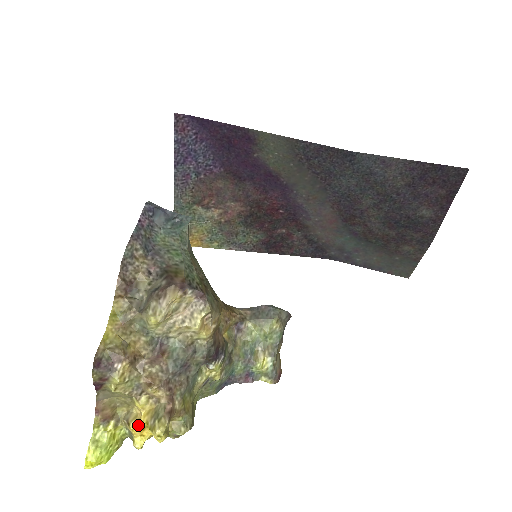
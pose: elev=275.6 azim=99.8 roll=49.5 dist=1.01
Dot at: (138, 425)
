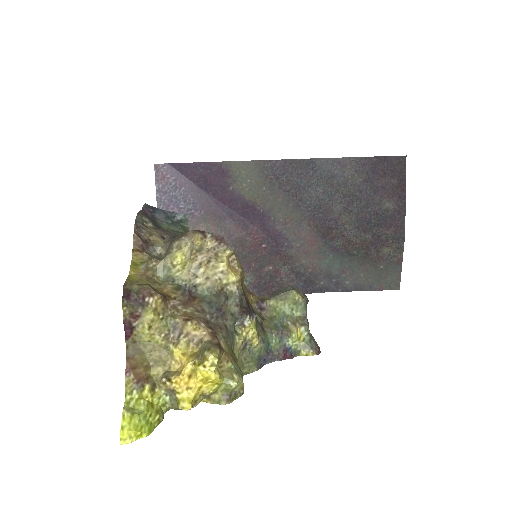
Dot at: (182, 372)
